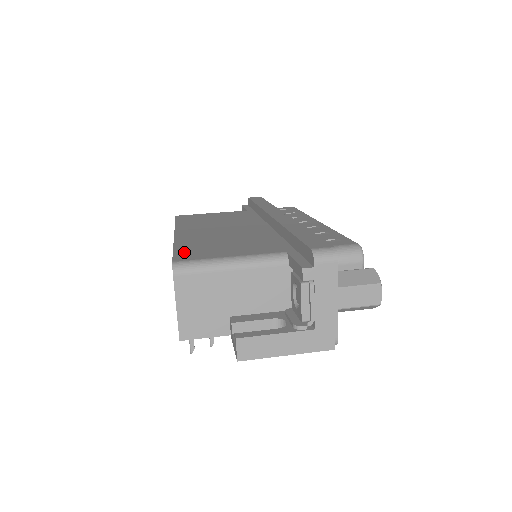
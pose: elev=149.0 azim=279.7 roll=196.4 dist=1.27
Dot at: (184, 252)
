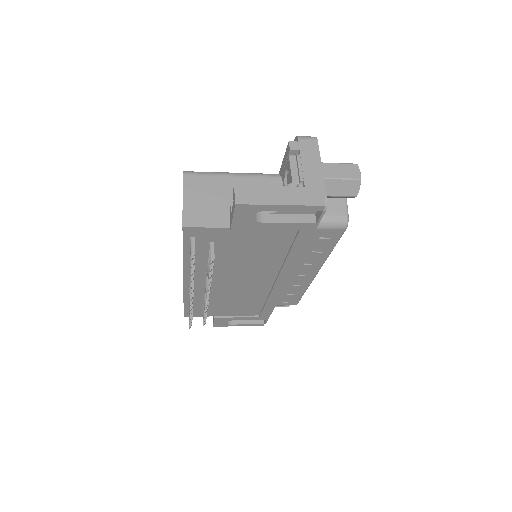
Dot at: occluded
